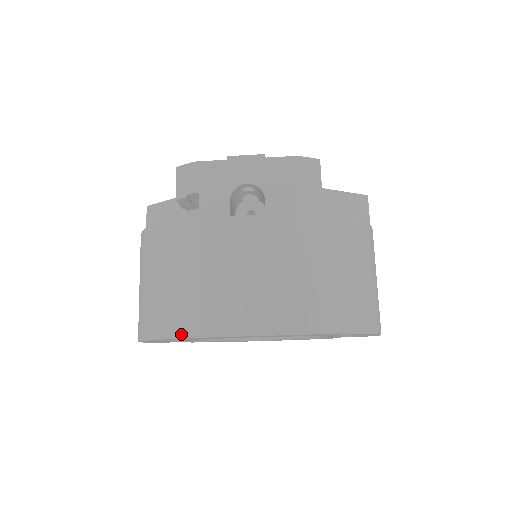
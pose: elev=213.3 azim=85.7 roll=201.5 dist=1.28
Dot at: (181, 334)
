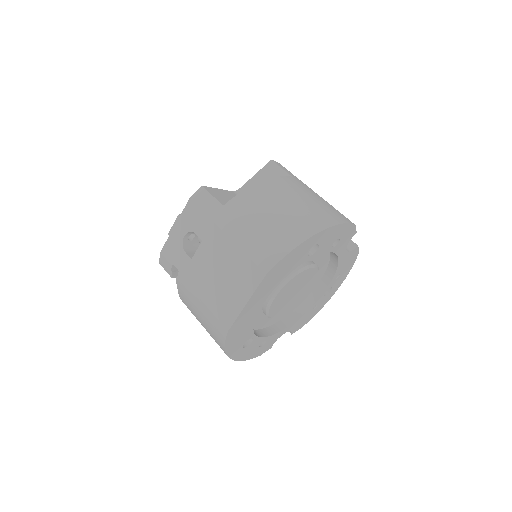
Dot at: (224, 336)
